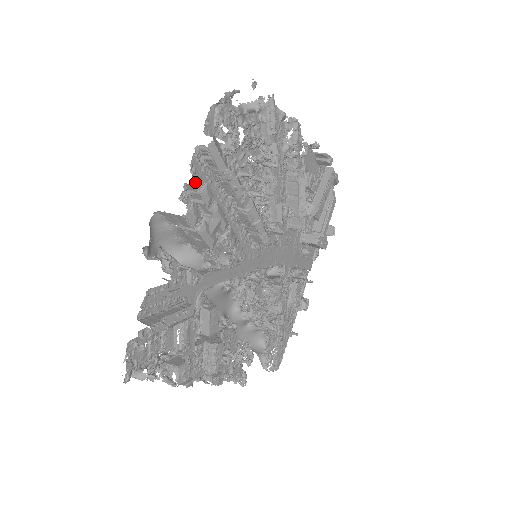
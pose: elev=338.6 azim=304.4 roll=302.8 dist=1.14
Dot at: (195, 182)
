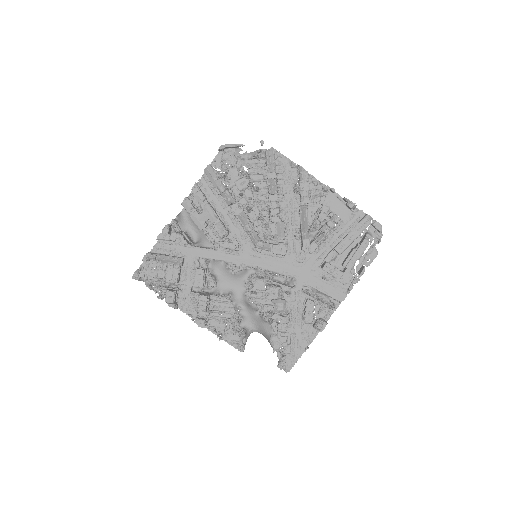
Dot at: (192, 188)
